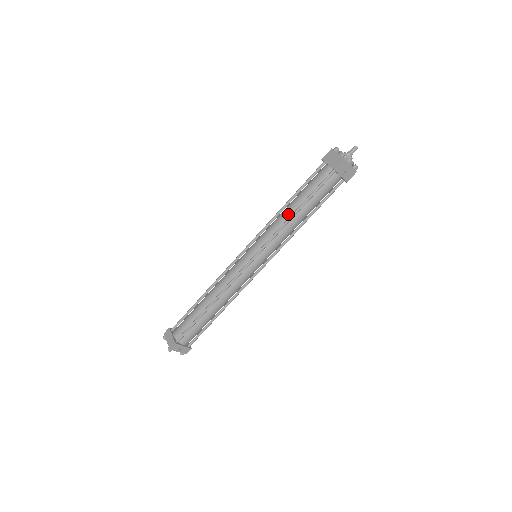
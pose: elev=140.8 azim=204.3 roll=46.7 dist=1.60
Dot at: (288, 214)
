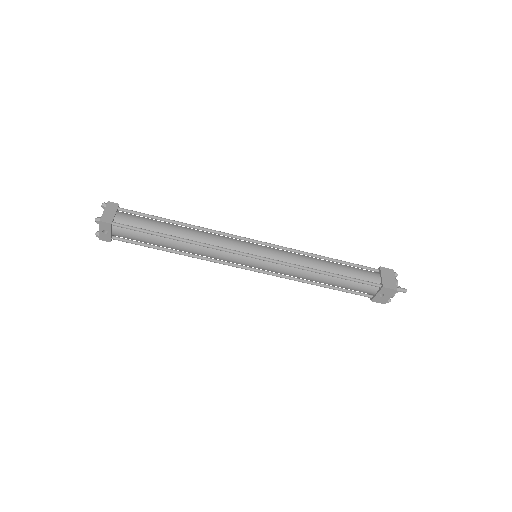
Dot at: (318, 266)
